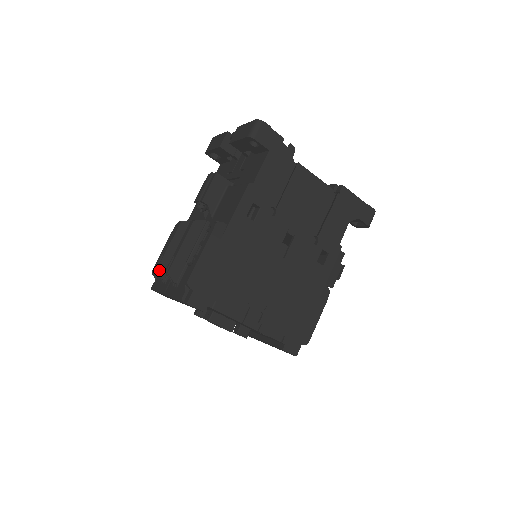
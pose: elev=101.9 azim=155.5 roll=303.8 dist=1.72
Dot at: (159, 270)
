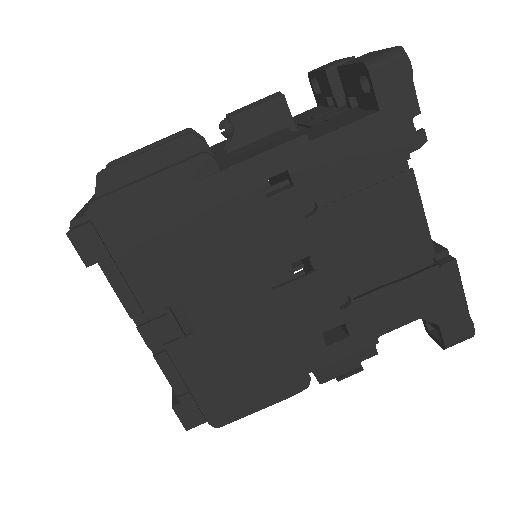
Dot at: occluded
